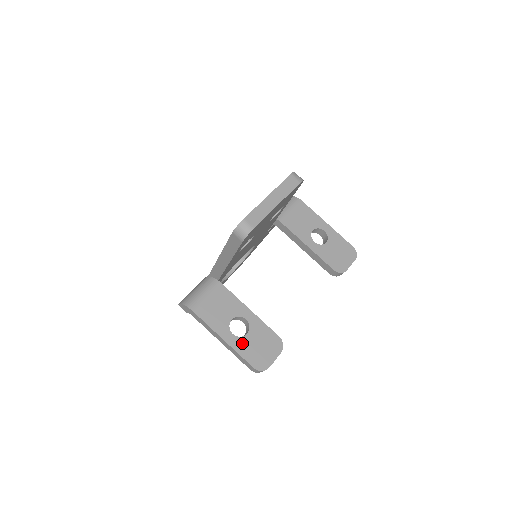
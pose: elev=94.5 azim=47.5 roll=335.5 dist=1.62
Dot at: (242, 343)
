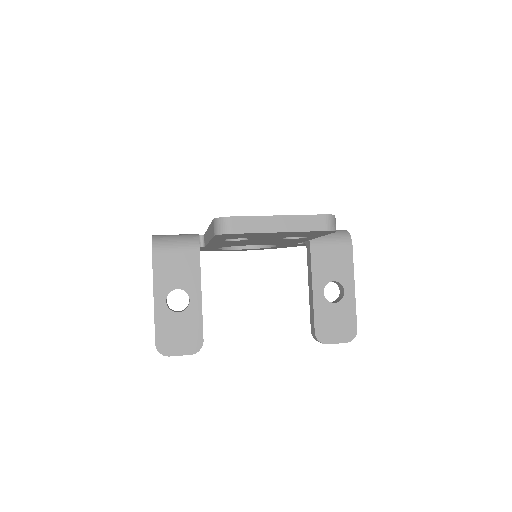
Dot at: (166, 316)
